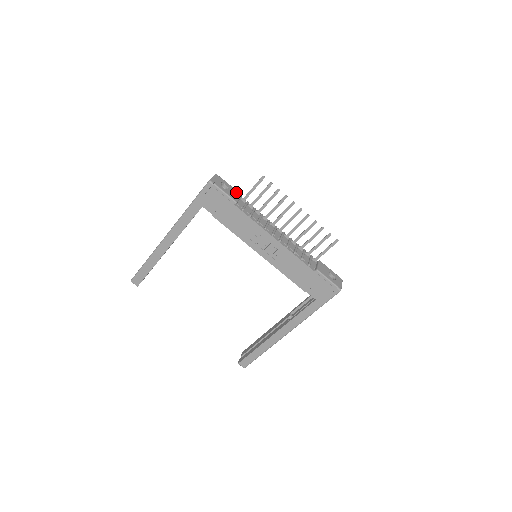
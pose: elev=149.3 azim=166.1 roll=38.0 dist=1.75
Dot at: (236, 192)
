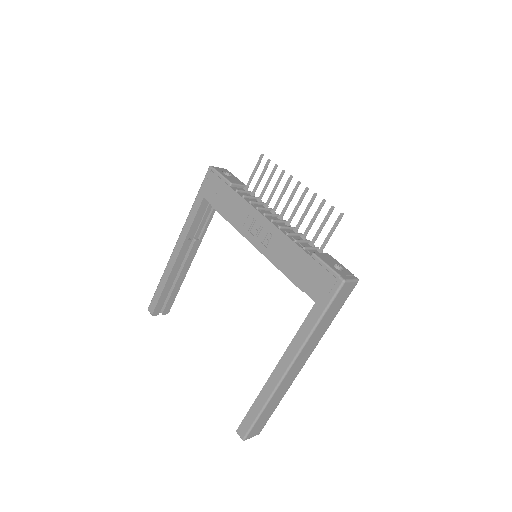
Dot at: (239, 181)
